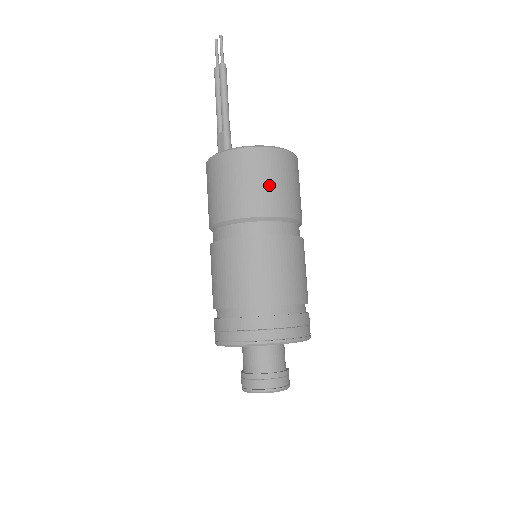
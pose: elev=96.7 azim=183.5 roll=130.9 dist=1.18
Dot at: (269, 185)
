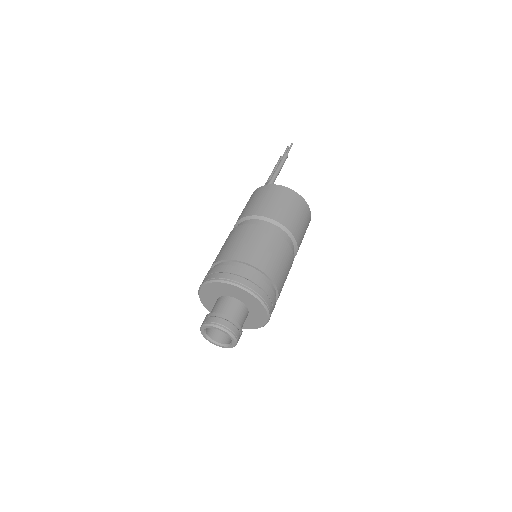
Dot at: (283, 206)
